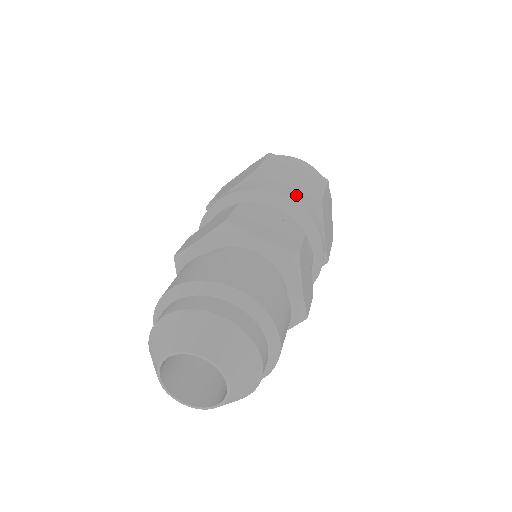
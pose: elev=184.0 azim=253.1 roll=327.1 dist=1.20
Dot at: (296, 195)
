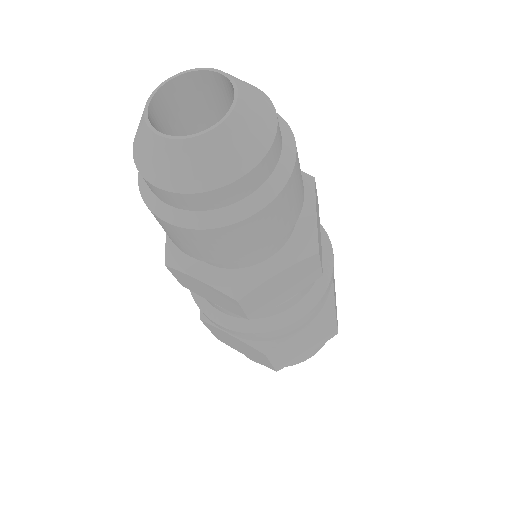
Dot at: occluded
